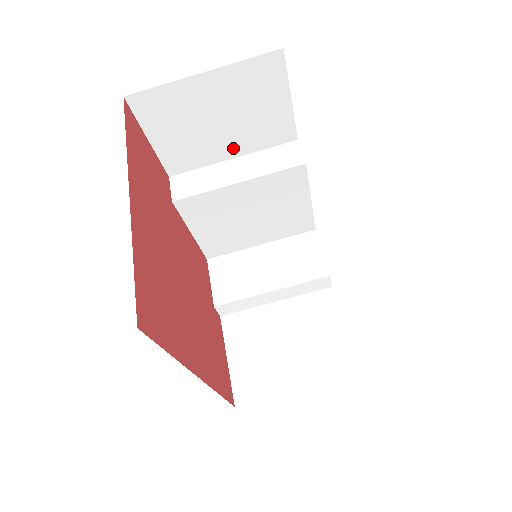
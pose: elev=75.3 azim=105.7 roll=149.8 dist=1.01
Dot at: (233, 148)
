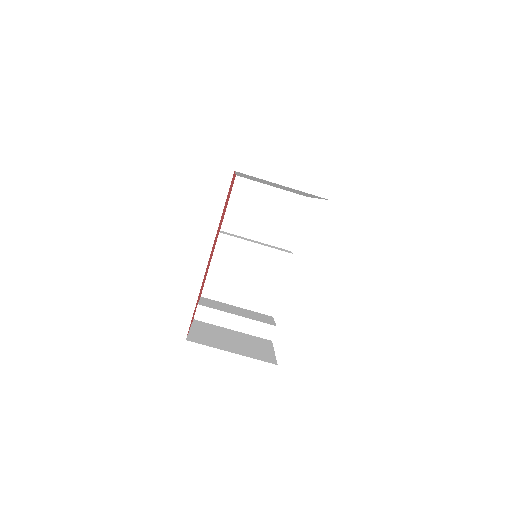
Dot at: (260, 234)
